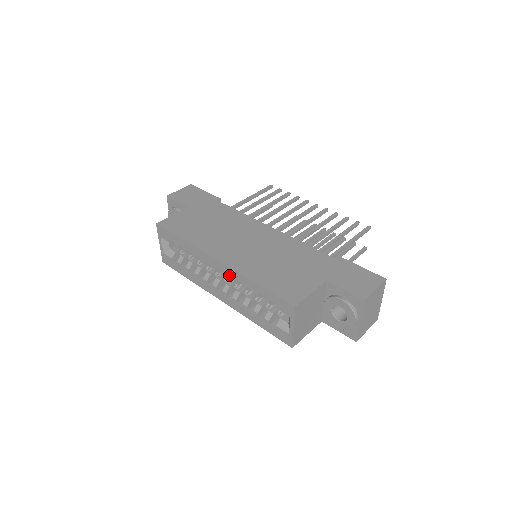
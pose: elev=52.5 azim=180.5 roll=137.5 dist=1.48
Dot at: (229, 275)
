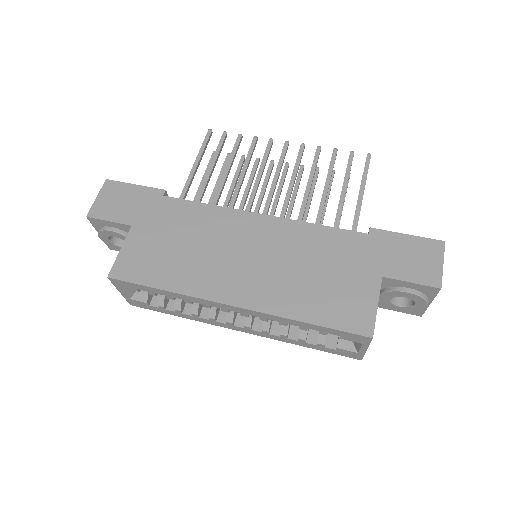
Dot at: (255, 316)
